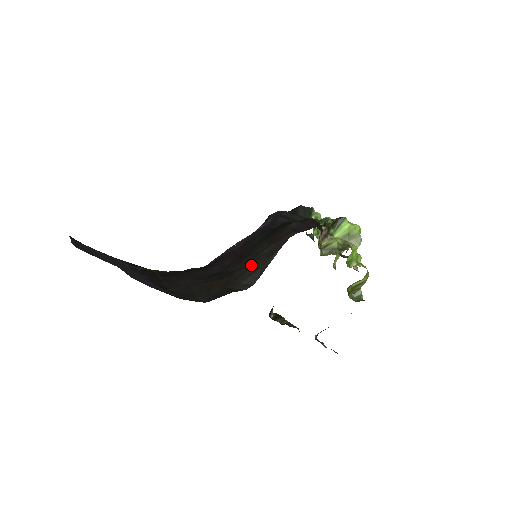
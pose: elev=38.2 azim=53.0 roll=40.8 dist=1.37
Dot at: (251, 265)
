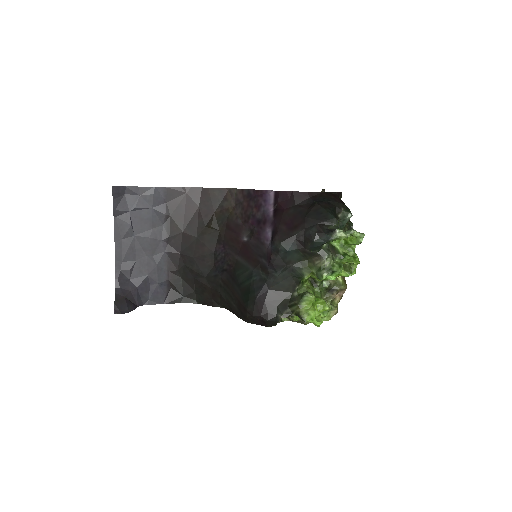
Dot at: (227, 302)
